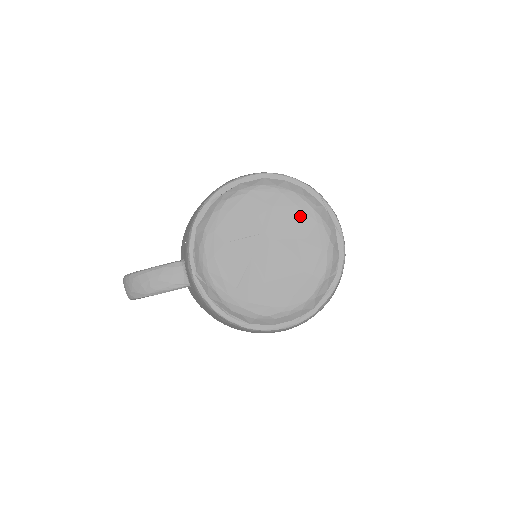
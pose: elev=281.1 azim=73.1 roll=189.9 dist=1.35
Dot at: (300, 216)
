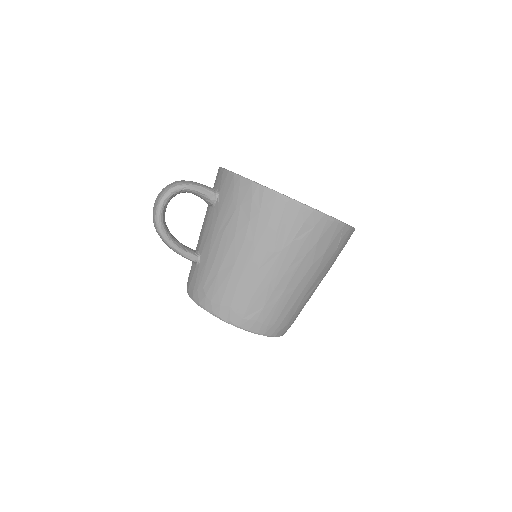
Dot at: occluded
